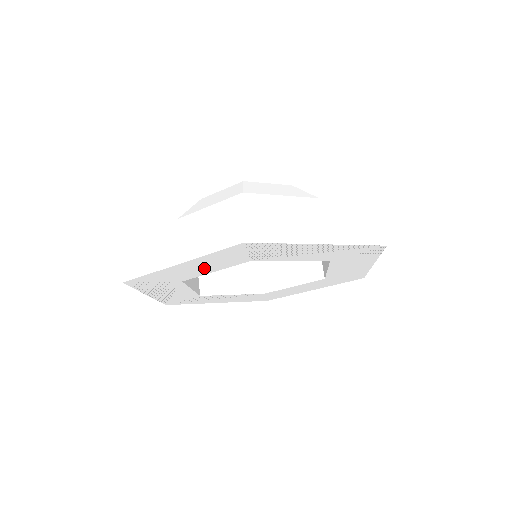
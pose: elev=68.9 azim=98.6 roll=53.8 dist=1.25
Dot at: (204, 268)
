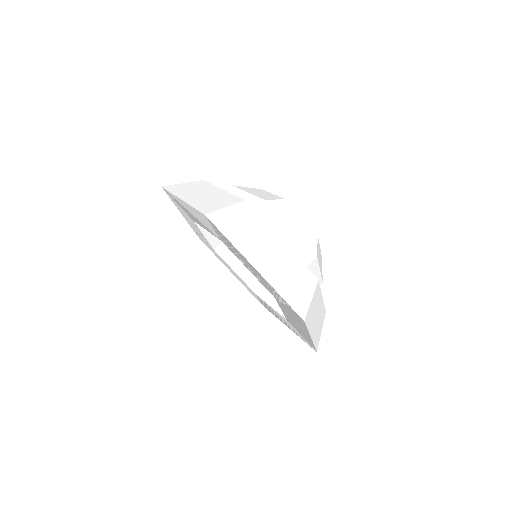
Dot at: (198, 219)
